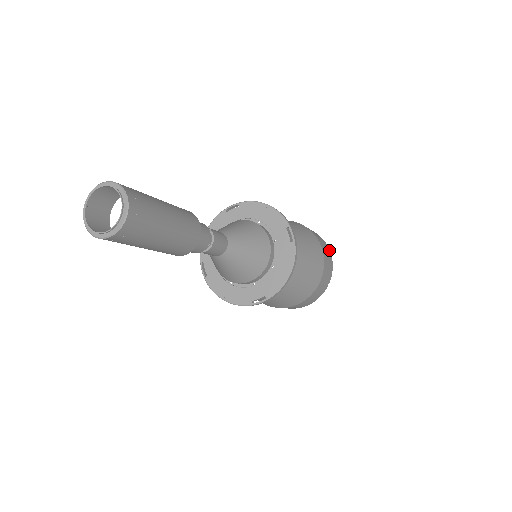
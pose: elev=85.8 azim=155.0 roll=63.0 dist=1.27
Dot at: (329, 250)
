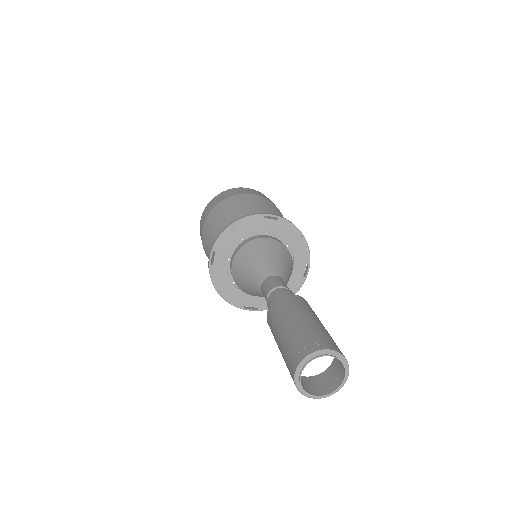
Dot at: (246, 188)
